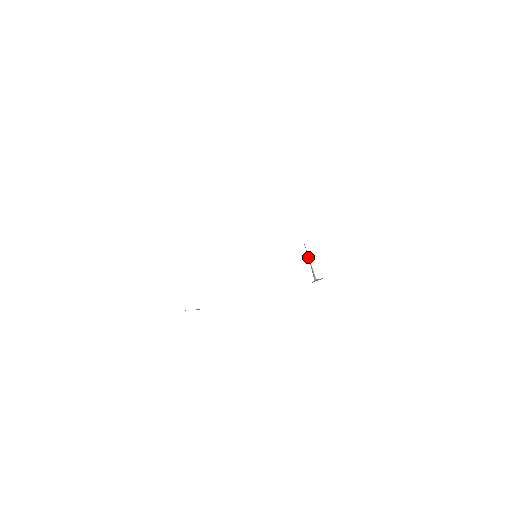
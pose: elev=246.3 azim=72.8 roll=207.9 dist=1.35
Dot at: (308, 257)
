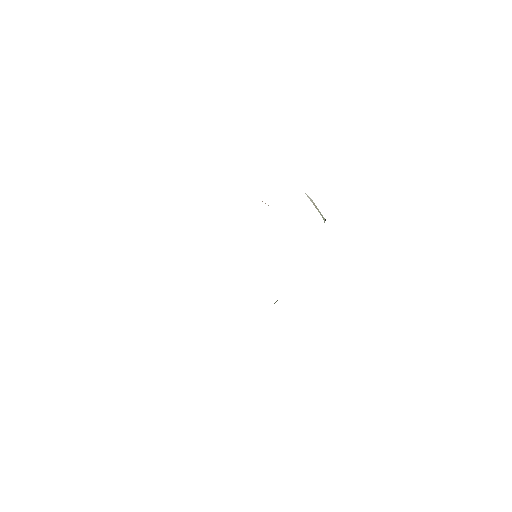
Dot at: occluded
